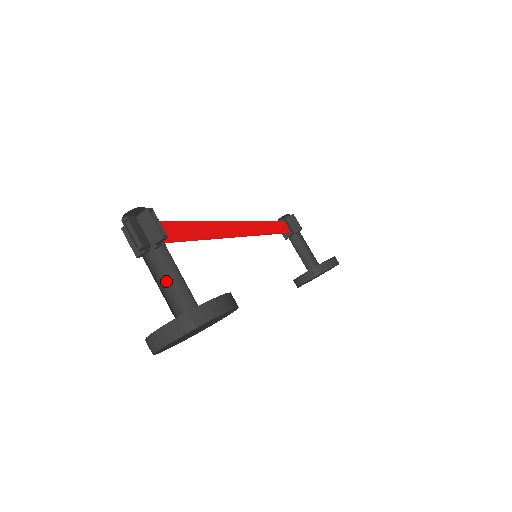
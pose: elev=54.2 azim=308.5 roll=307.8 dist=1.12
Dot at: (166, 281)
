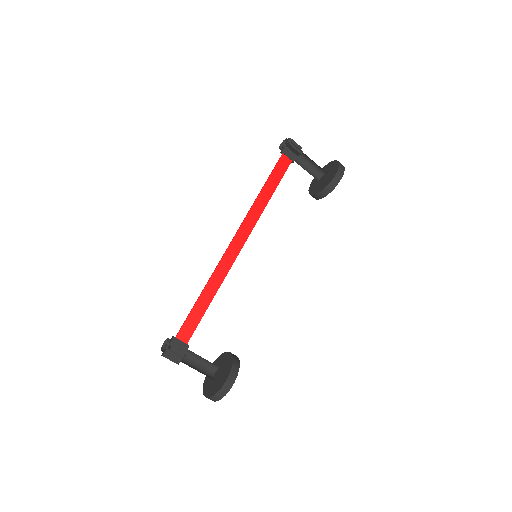
Dot at: (199, 359)
